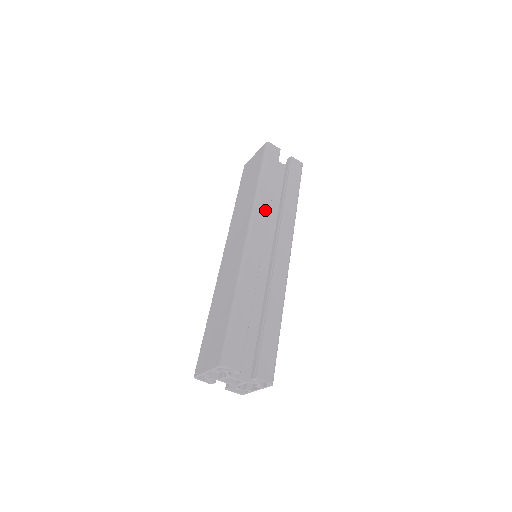
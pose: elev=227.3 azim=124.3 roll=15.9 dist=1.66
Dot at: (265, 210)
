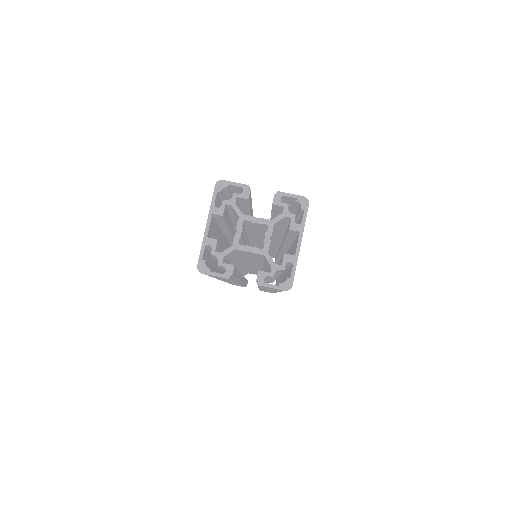
Dot at: occluded
